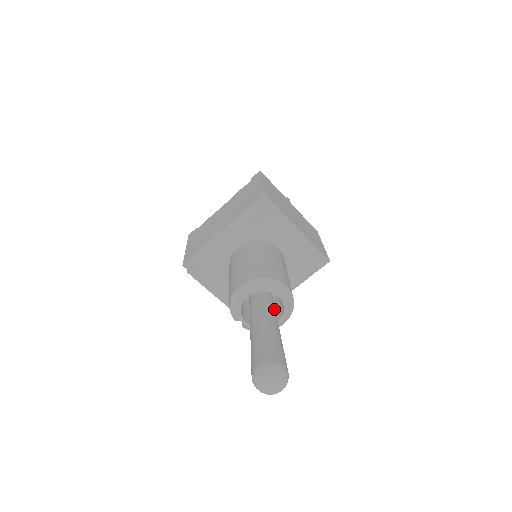
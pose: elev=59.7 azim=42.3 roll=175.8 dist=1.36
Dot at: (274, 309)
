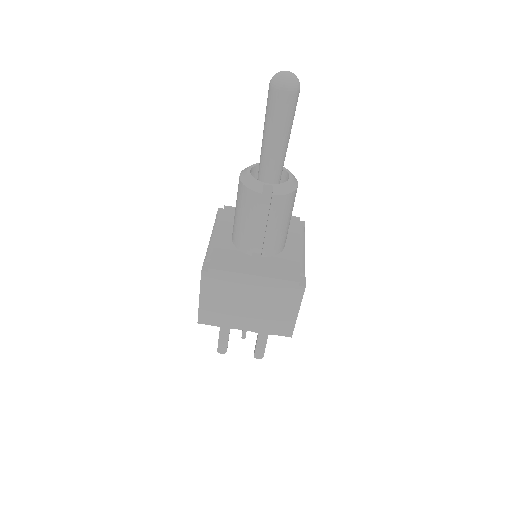
Dot at: occluded
